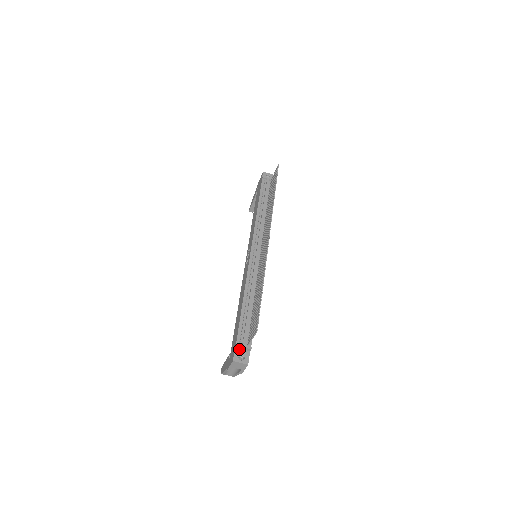
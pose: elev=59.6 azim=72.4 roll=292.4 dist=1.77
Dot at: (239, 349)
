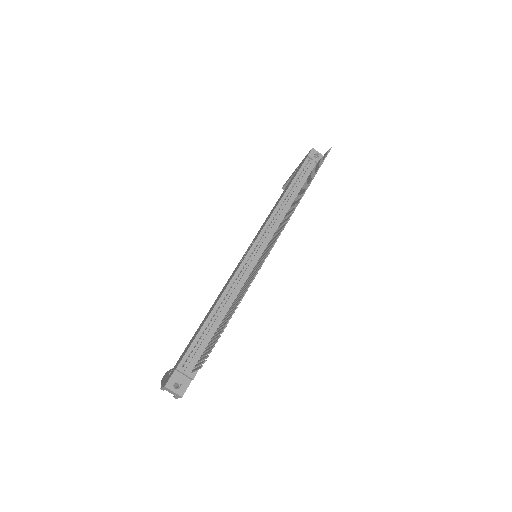
Dot at: (179, 373)
